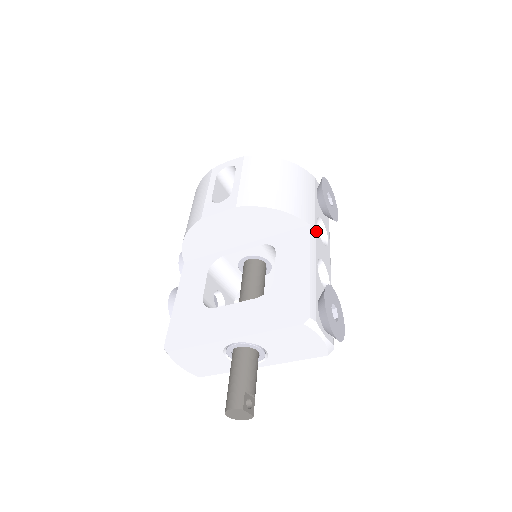
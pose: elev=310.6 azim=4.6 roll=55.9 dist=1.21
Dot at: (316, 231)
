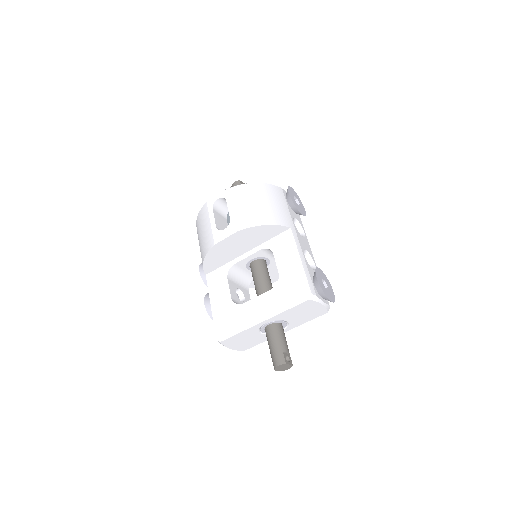
Dot at: (296, 230)
